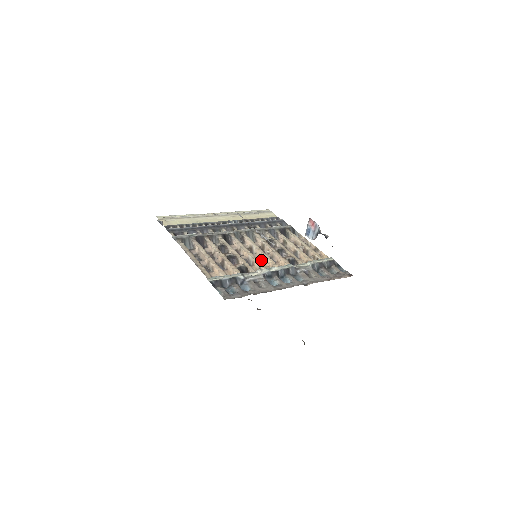
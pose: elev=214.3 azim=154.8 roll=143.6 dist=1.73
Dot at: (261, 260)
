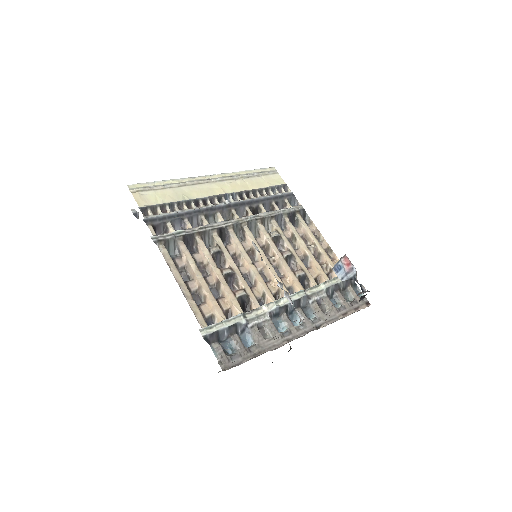
Dot at: (264, 274)
